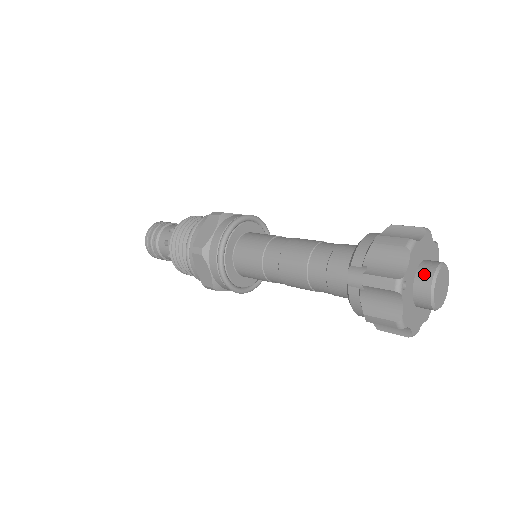
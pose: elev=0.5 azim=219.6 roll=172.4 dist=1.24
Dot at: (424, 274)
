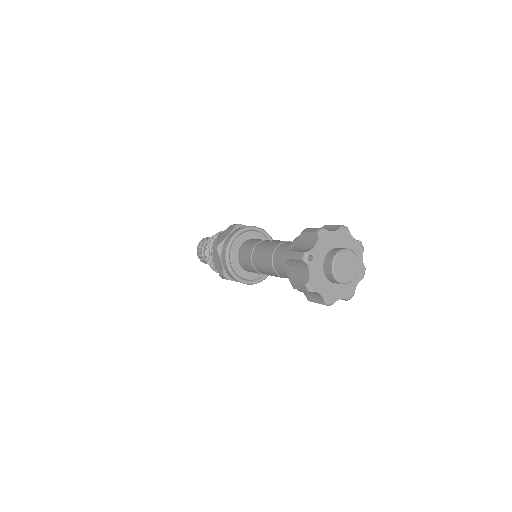
Dot at: (331, 254)
